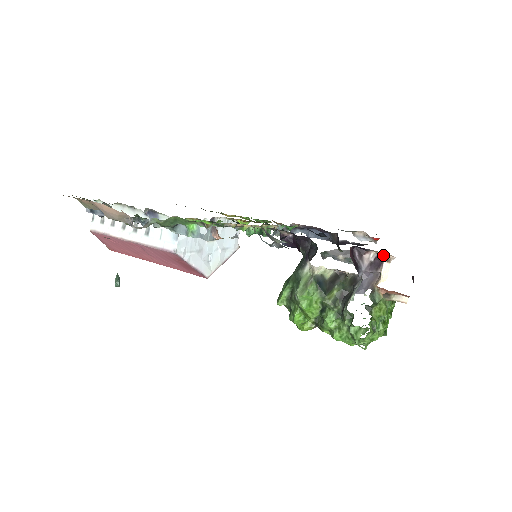
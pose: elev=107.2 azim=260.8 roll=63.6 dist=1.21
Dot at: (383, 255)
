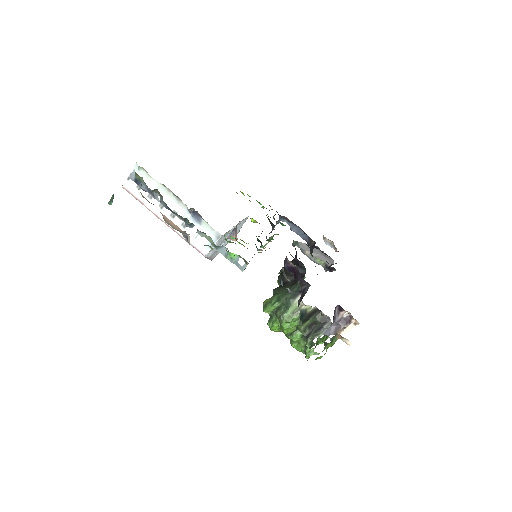
Dot at: (354, 319)
